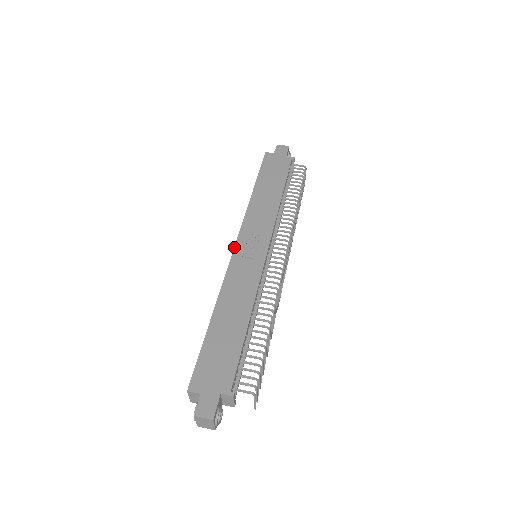
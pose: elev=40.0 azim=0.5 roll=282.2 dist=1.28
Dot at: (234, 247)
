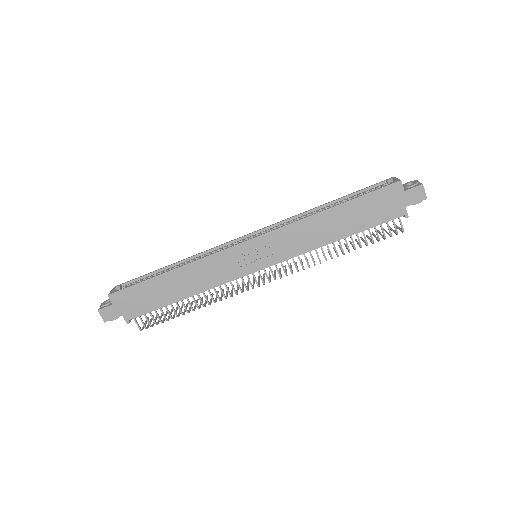
Dot at: (245, 241)
